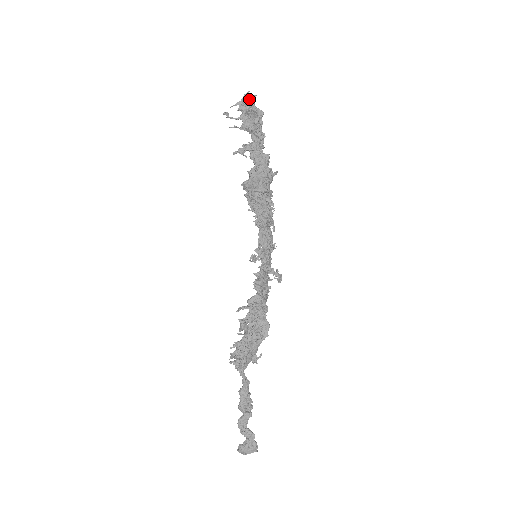
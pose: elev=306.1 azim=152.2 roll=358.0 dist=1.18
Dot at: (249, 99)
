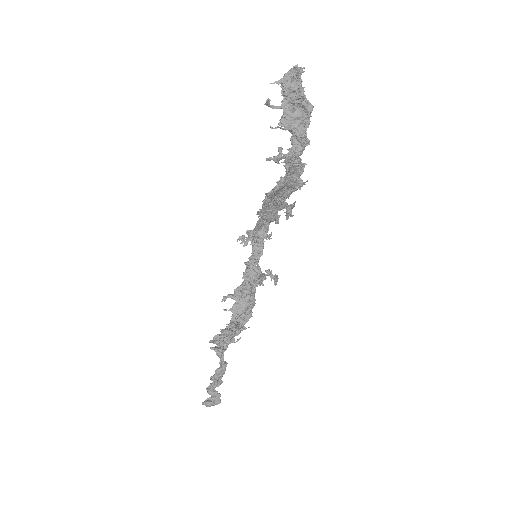
Dot at: (297, 79)
